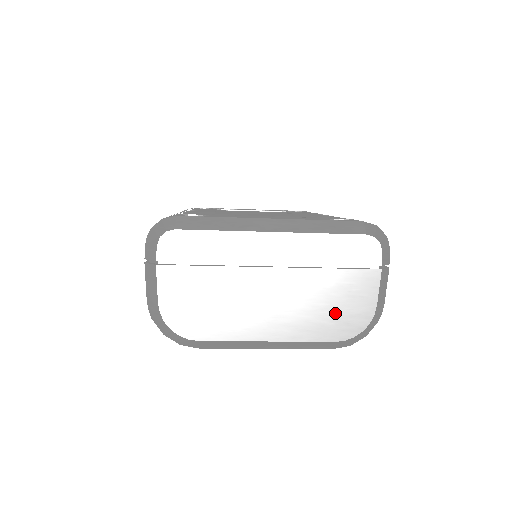
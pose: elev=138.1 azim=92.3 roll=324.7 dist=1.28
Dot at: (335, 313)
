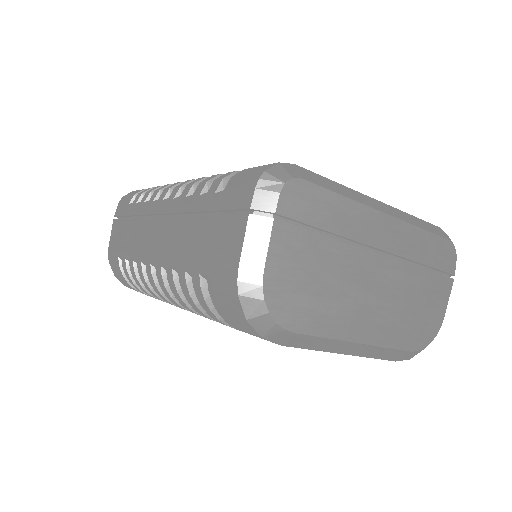
Dot at: (416, 319)
